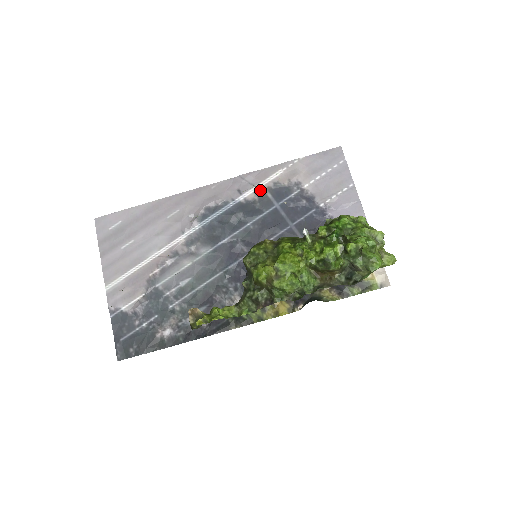
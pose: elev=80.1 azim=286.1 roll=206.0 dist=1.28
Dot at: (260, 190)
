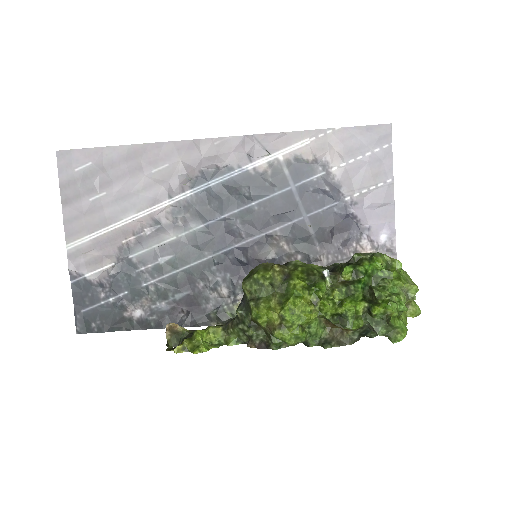
Dot at: (276, 161)
